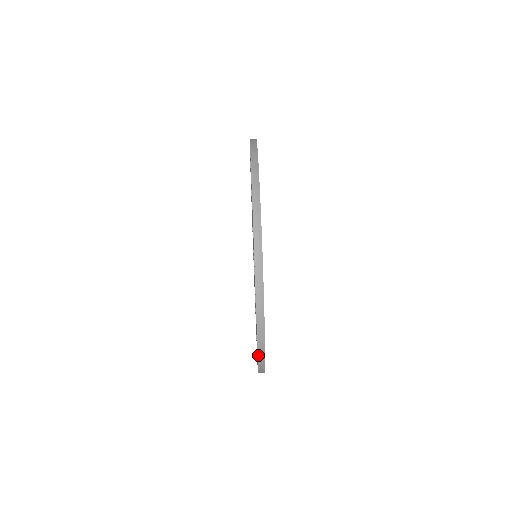
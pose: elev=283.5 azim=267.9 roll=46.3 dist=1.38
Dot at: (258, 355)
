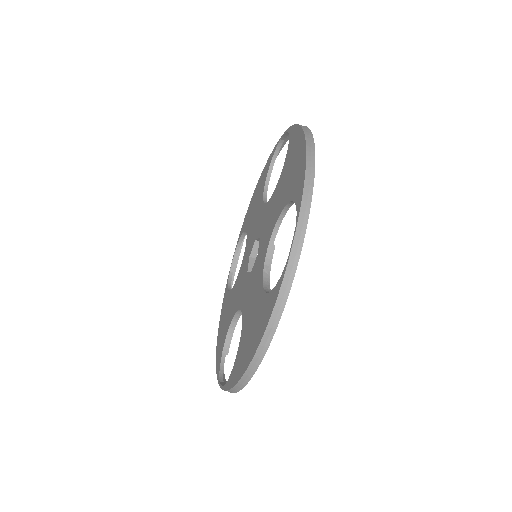
Dot at: (216, 360)
